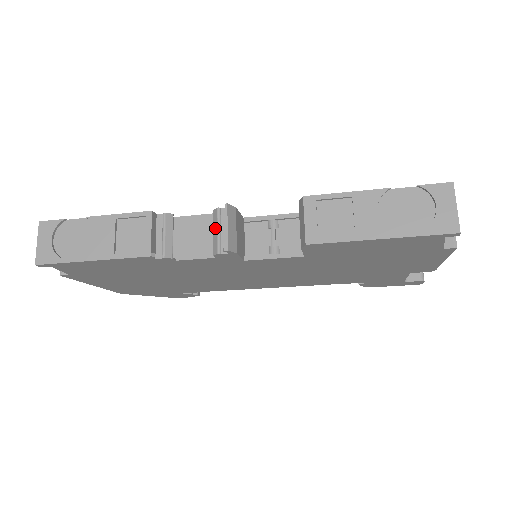
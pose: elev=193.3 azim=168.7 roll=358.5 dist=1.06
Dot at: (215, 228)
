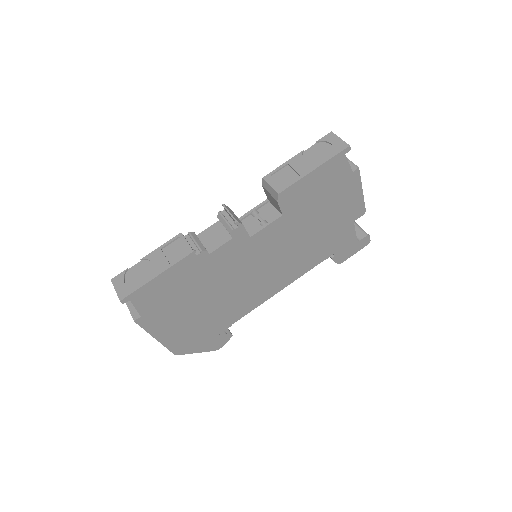
Dot at: (223, 222)
